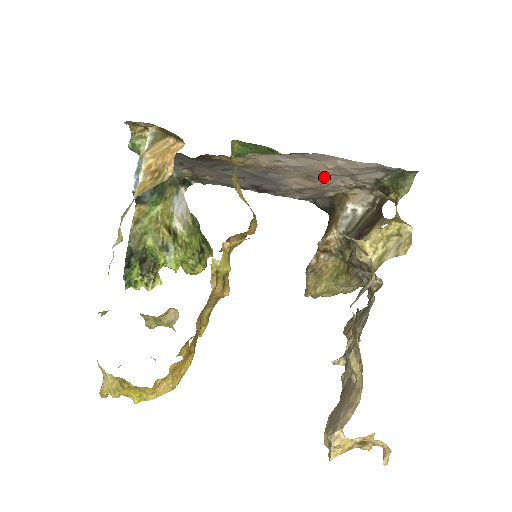
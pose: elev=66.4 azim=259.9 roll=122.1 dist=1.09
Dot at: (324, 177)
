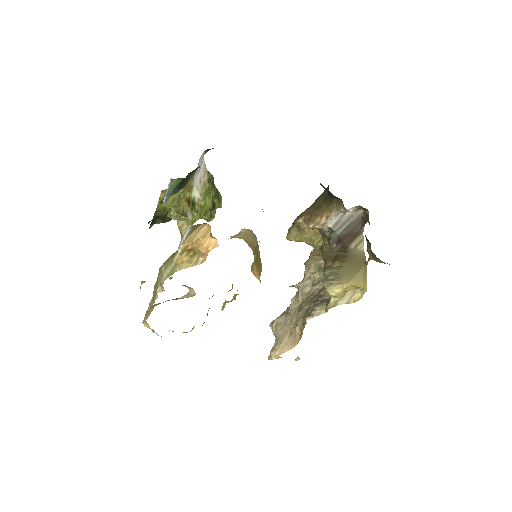
Dot at: occluded
